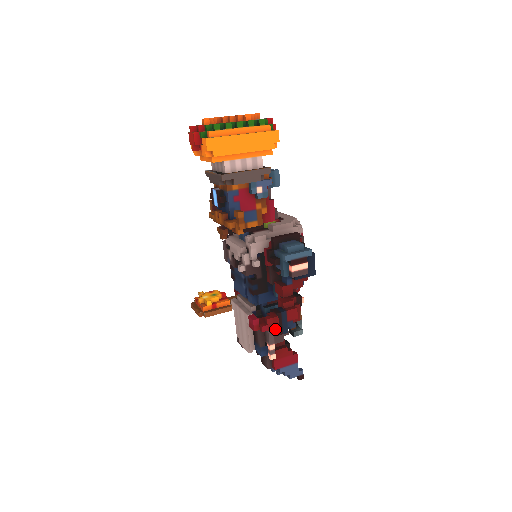
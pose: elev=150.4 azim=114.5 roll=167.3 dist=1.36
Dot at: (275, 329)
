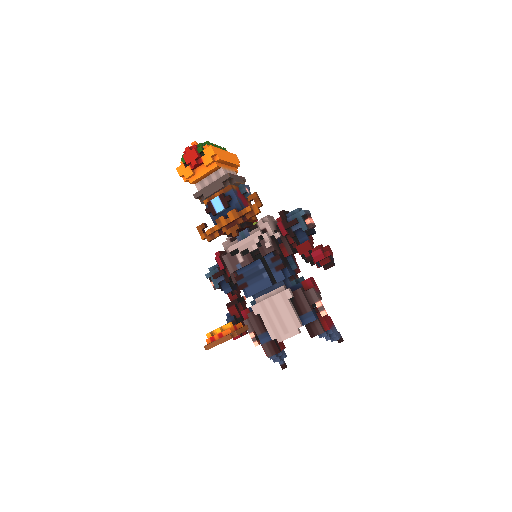
Dot at: (330, 260)
